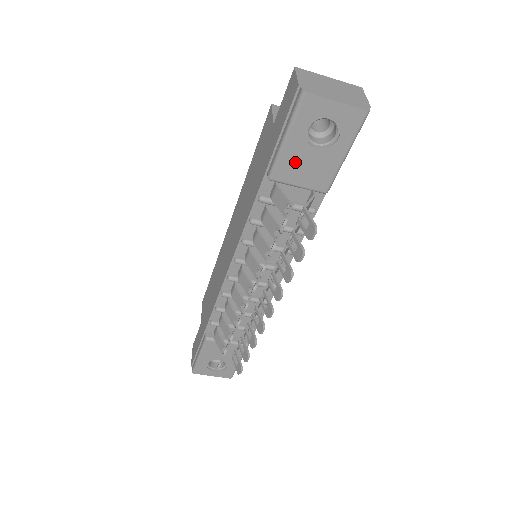
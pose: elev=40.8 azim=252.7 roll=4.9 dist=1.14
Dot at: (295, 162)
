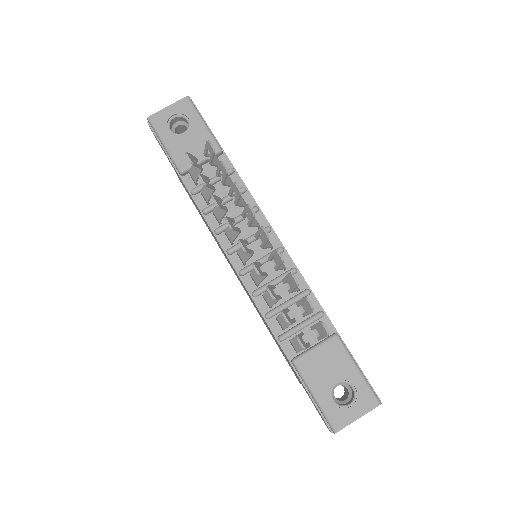
Dot at: (182, 150)
